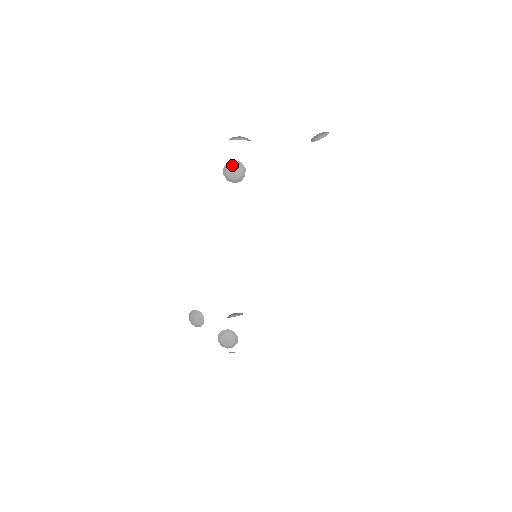
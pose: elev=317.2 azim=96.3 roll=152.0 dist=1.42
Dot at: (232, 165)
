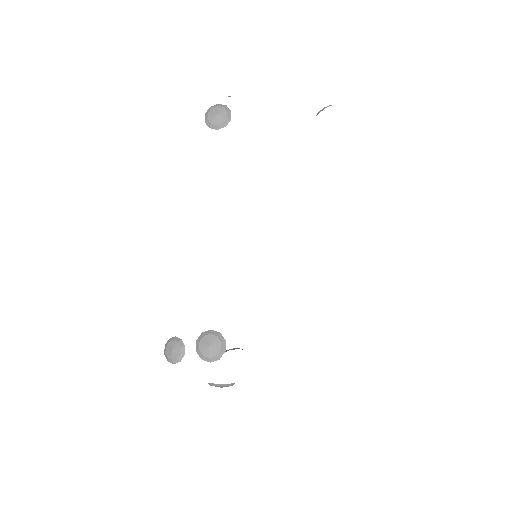
Dot at: (215, 108)
